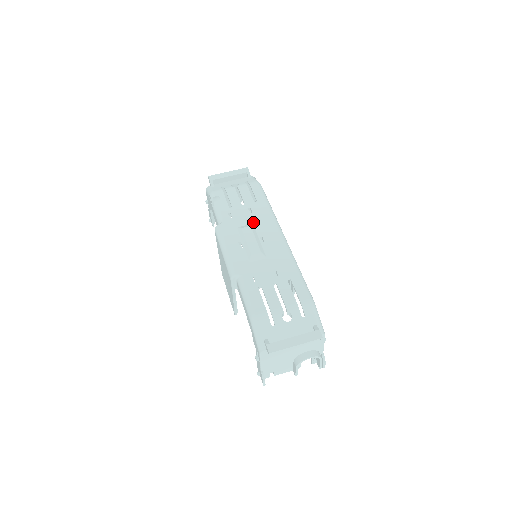
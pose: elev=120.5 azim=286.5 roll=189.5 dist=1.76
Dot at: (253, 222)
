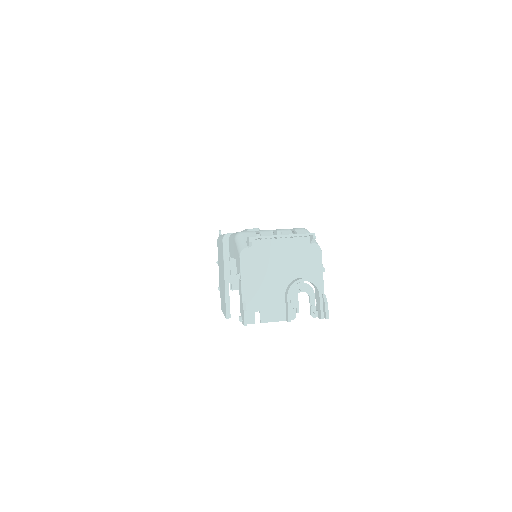
Dot at: occluded
